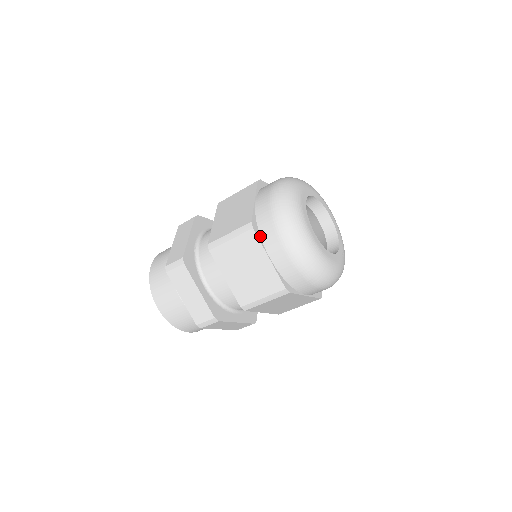
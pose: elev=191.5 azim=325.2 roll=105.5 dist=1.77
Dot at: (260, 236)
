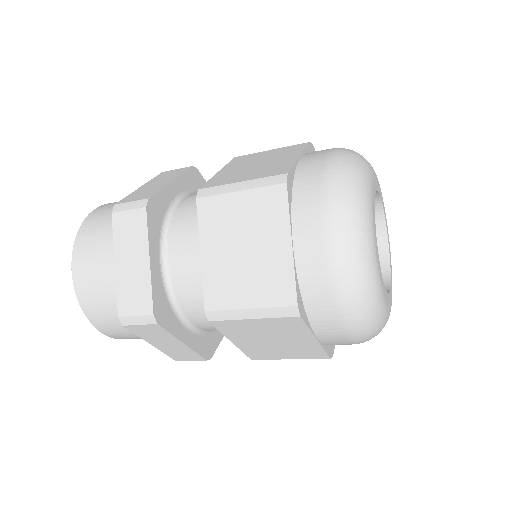
Dot at: (291, 203)
